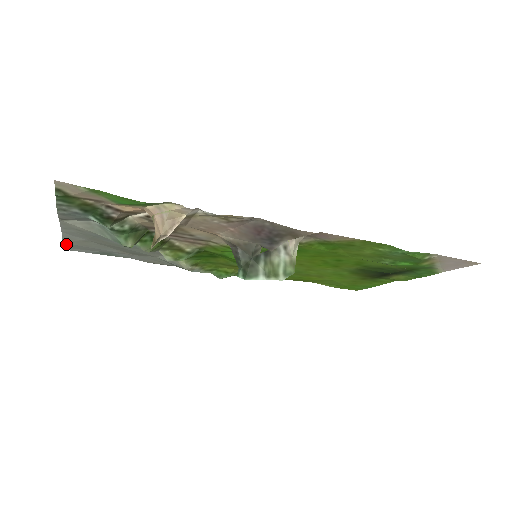
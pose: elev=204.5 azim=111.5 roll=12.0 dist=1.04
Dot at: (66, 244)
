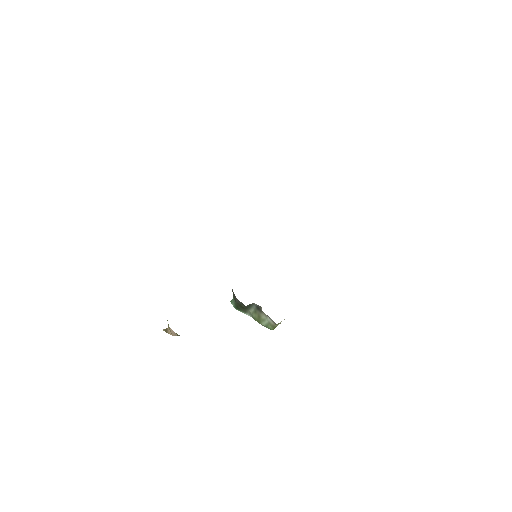
Dot at: occluded
